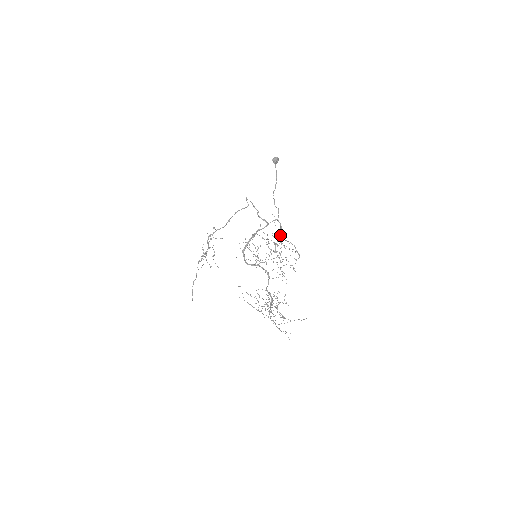
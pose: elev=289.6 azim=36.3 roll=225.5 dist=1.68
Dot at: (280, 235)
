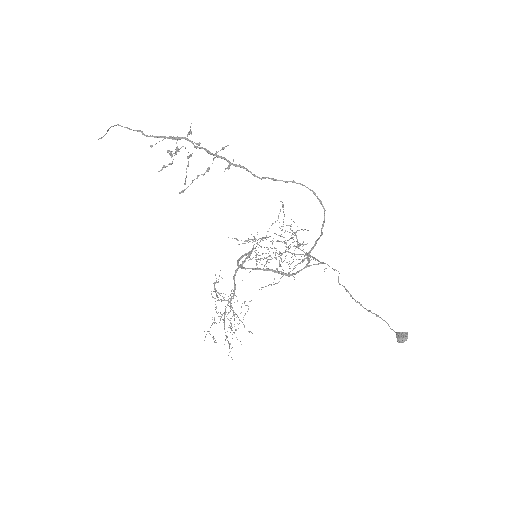
Dot at: occluded
